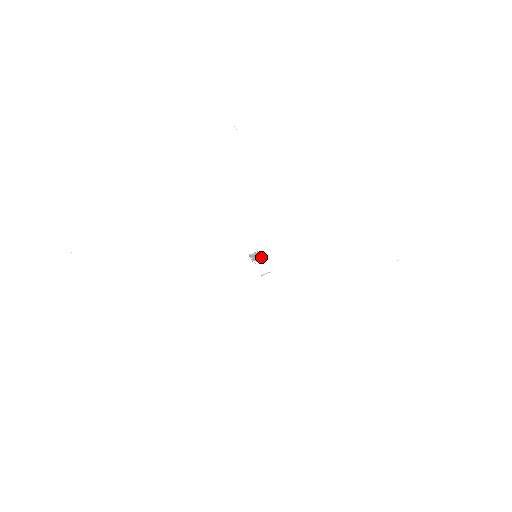
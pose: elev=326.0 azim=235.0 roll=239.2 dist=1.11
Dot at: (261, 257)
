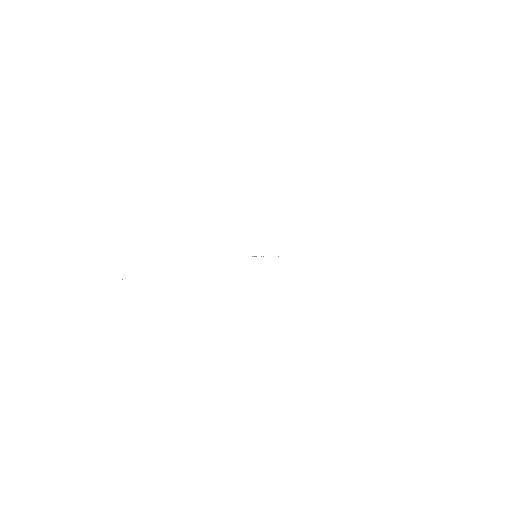
Dot at: (260, 255)
